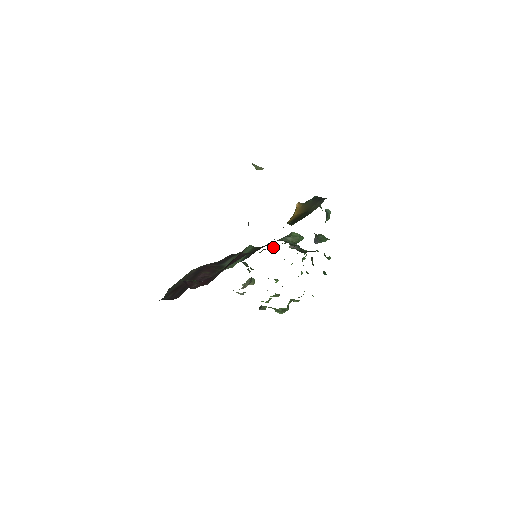
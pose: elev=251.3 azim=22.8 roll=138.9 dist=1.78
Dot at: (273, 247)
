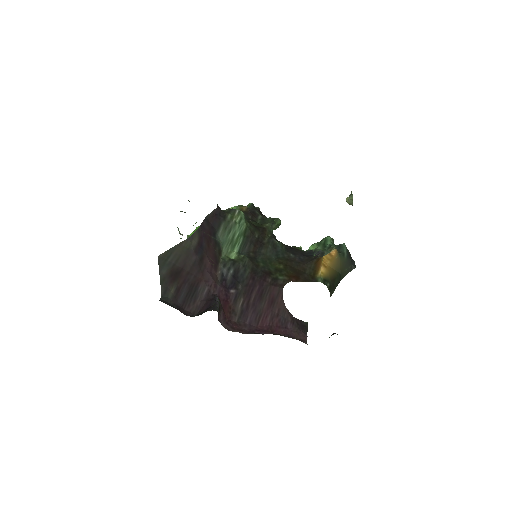
Dot at: (246, 208)
